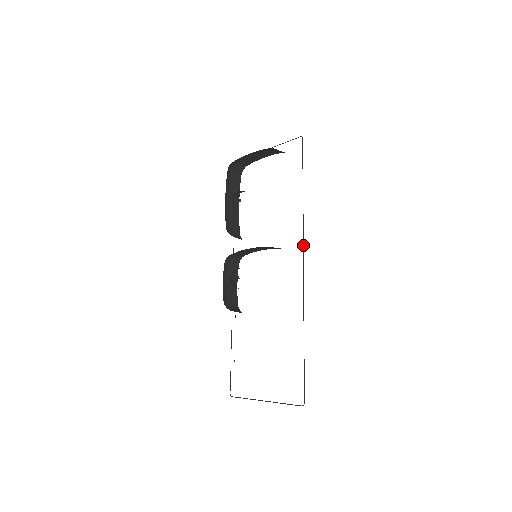
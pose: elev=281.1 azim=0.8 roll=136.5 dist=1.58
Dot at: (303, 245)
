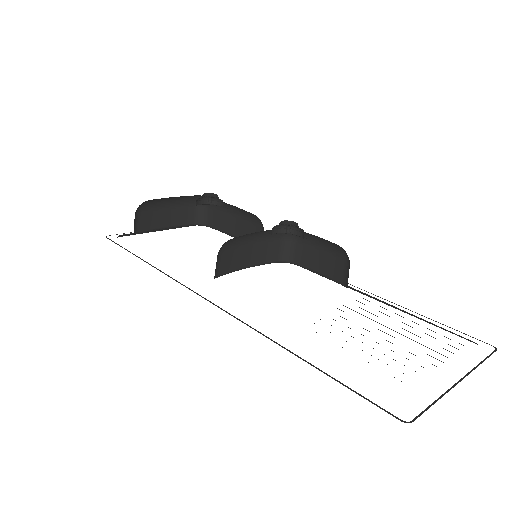
Dot at: occluded
